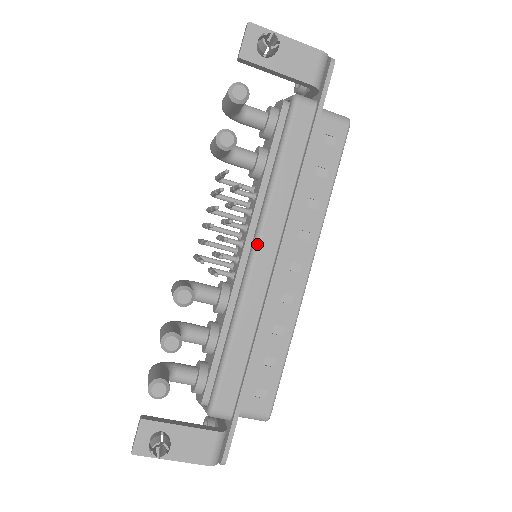
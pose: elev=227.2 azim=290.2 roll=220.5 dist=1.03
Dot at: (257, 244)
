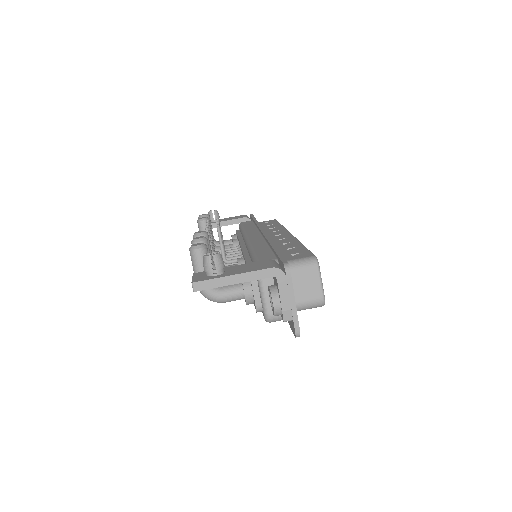
Dot at: (246, 237)
